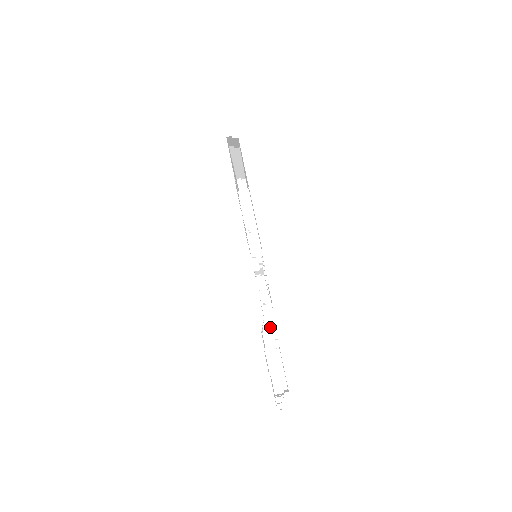
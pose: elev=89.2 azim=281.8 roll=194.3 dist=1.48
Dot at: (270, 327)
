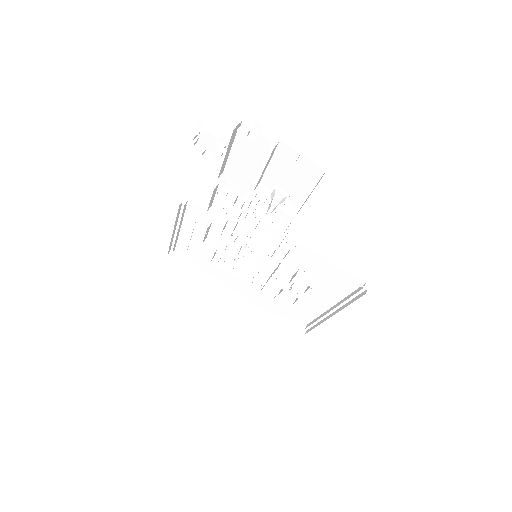
Dot at: (245, 191)
